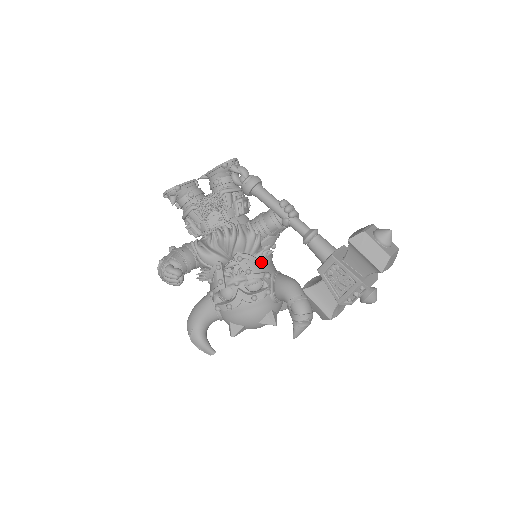
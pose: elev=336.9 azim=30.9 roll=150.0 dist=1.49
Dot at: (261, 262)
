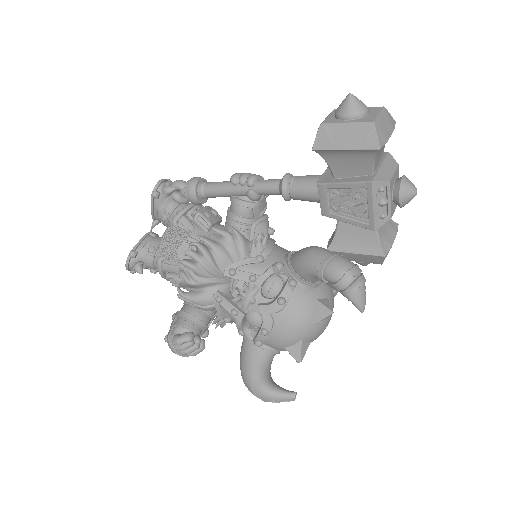
Dot at: (259, 257)
